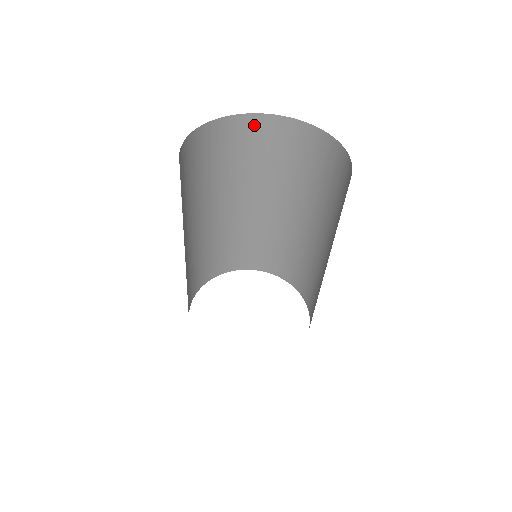
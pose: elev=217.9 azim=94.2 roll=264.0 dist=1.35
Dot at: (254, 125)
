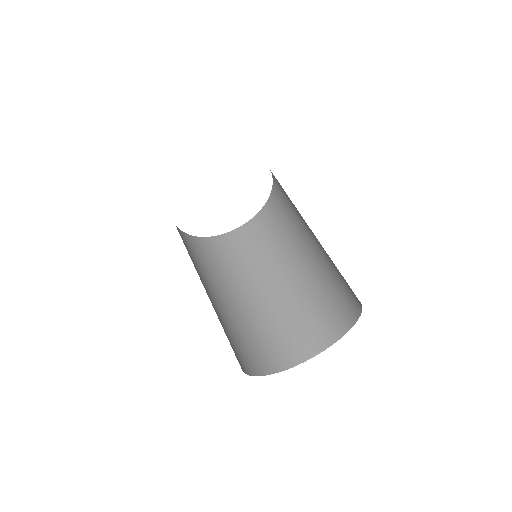
Dot at: occluded
